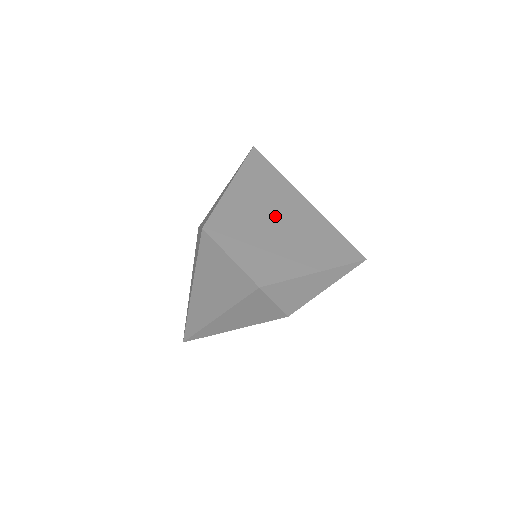
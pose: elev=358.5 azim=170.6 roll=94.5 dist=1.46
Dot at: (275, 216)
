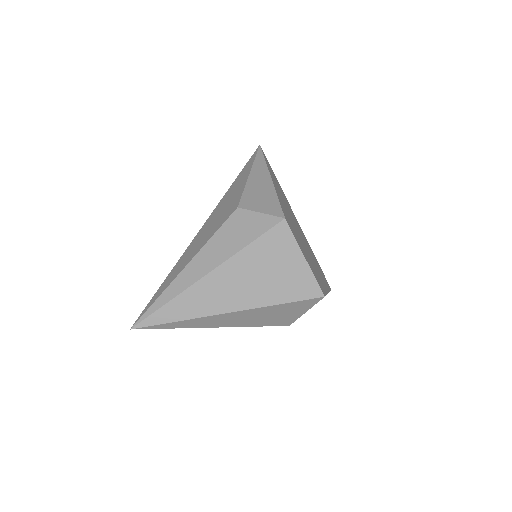
Dot at: (297, 227)
